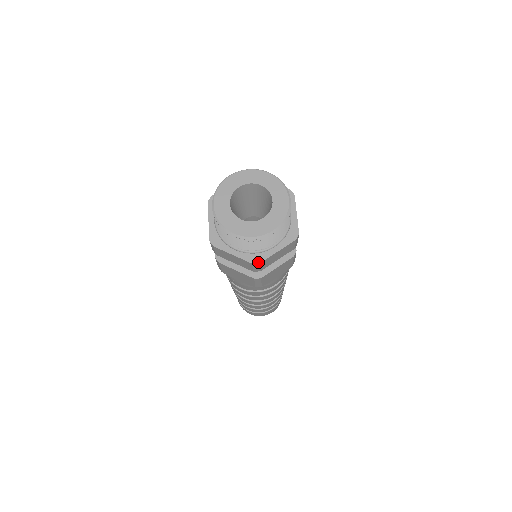
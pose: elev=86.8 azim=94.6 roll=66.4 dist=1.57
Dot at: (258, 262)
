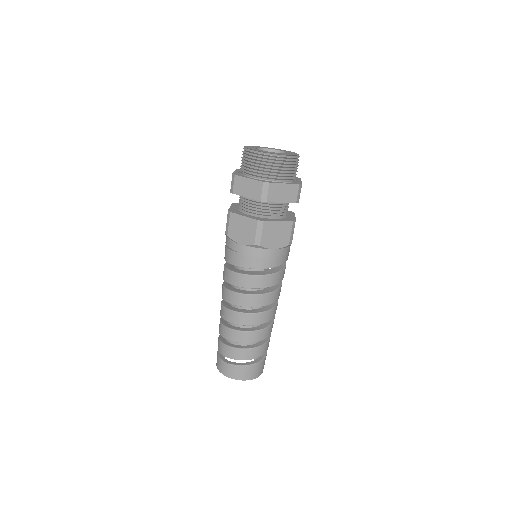
Dot at: (268, 182)
